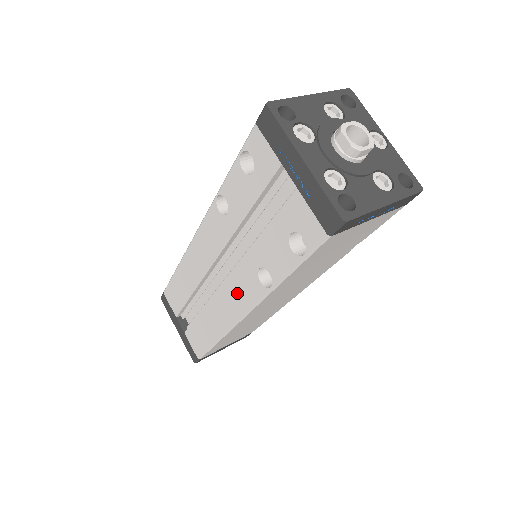
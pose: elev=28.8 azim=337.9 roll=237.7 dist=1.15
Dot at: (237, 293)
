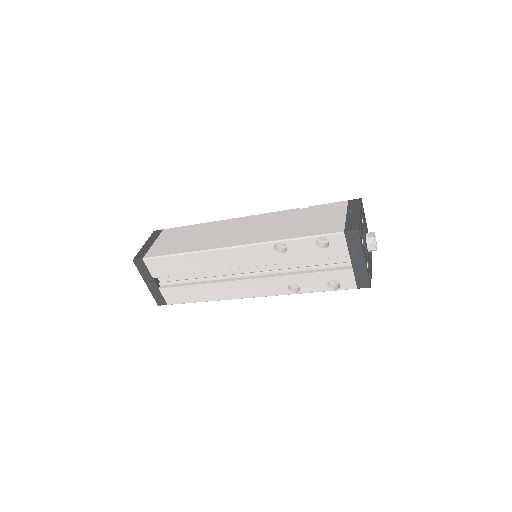
Dot at: (258, 287)
